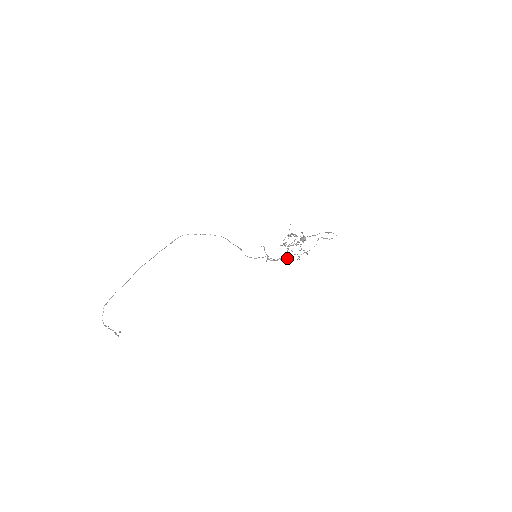
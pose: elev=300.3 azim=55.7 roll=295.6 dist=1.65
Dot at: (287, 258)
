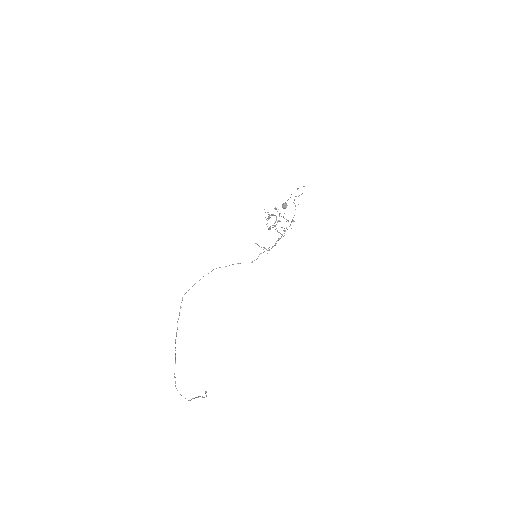
Dot at: (281, 237)
